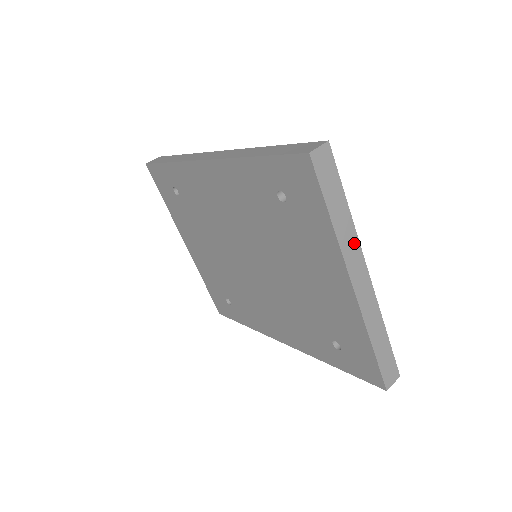
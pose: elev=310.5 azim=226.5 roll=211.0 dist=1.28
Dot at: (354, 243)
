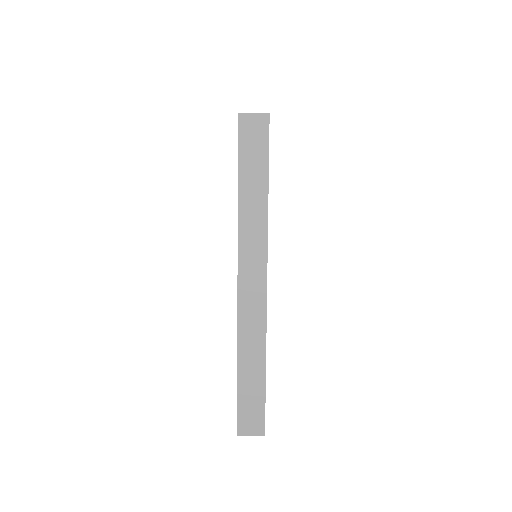
Dot at: (260, 236)
